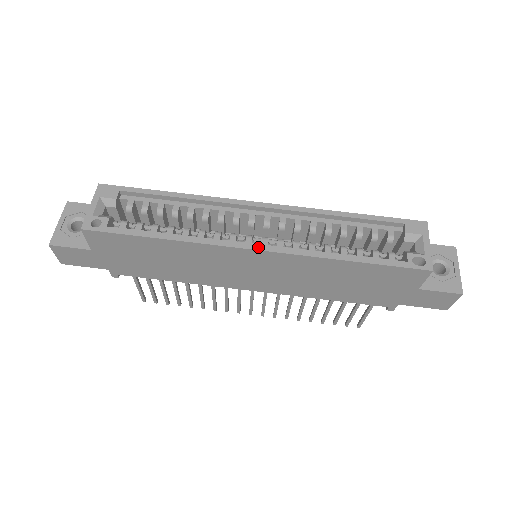
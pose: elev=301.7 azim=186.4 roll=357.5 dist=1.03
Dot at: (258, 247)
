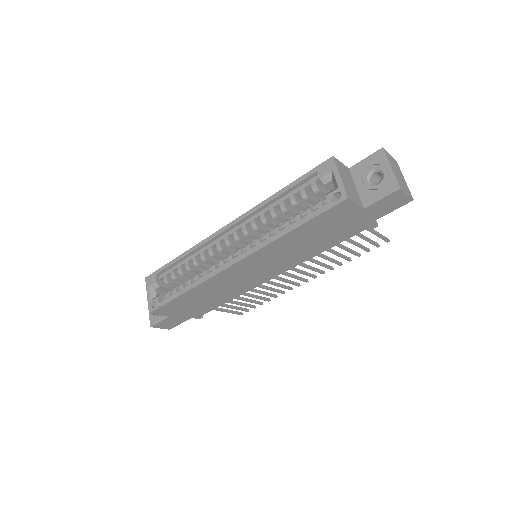
Dot at: (234, 261)
